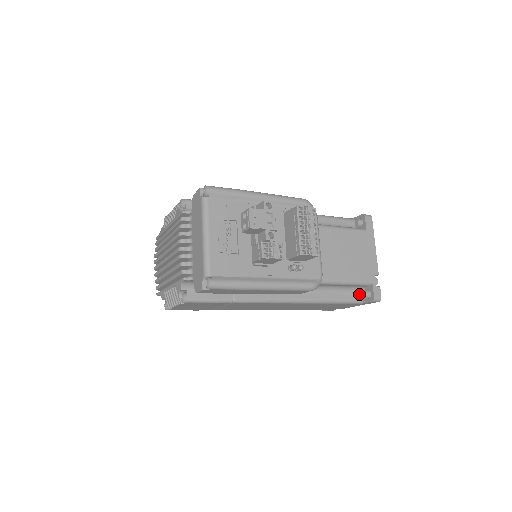
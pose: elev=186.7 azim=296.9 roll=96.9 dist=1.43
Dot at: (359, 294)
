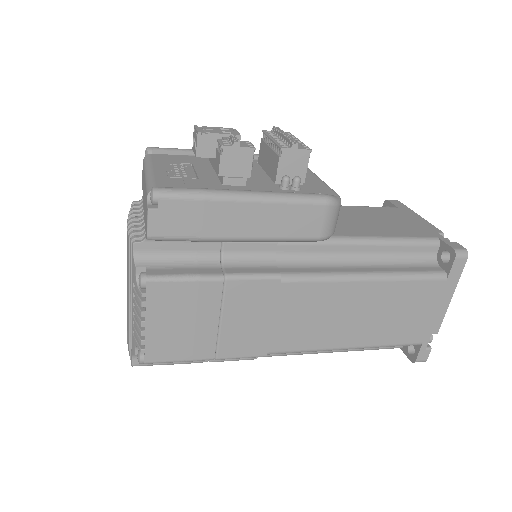
Dot at: (434, 267)
